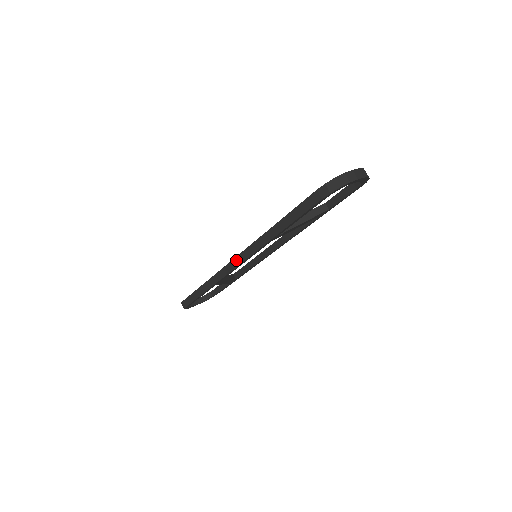
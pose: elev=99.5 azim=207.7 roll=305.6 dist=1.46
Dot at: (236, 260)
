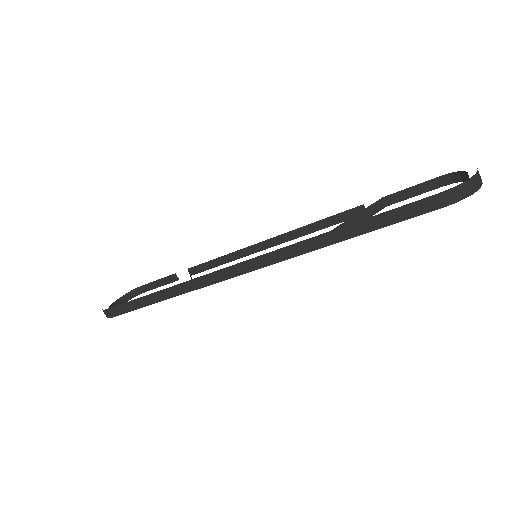
Dot at: (241, 266)
